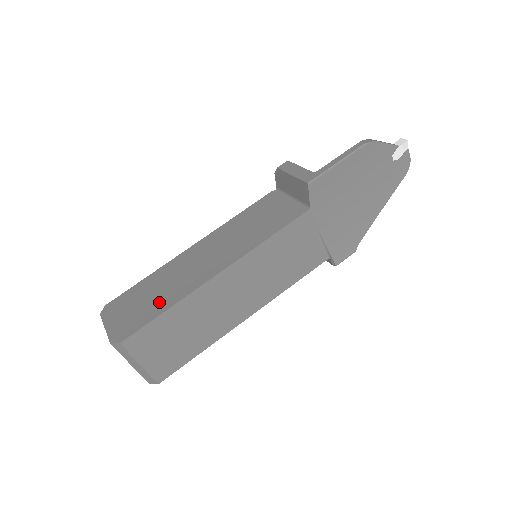
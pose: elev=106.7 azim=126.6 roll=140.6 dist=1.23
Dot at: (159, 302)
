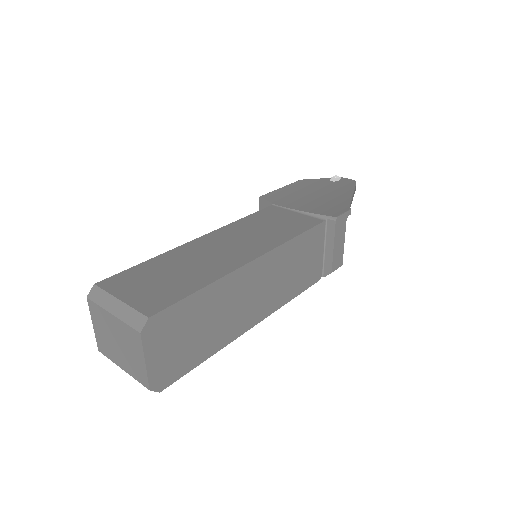
Dot at: occluded
